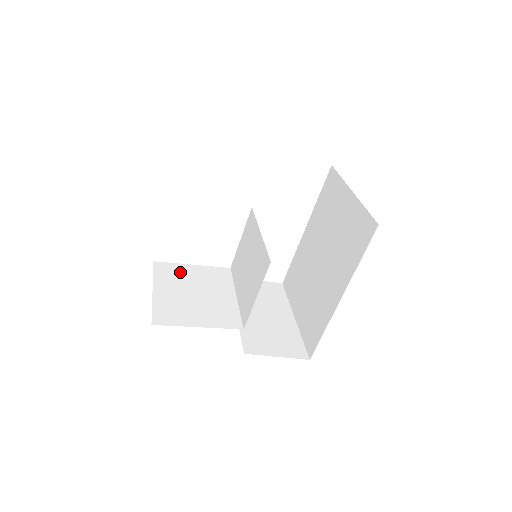
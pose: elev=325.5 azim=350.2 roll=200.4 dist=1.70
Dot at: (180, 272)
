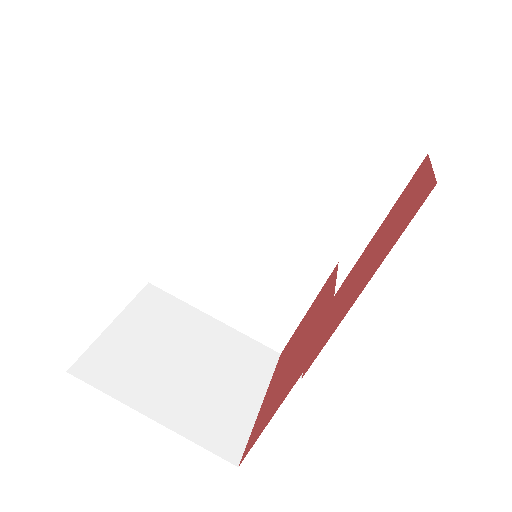
Dot at: (123, 350)
